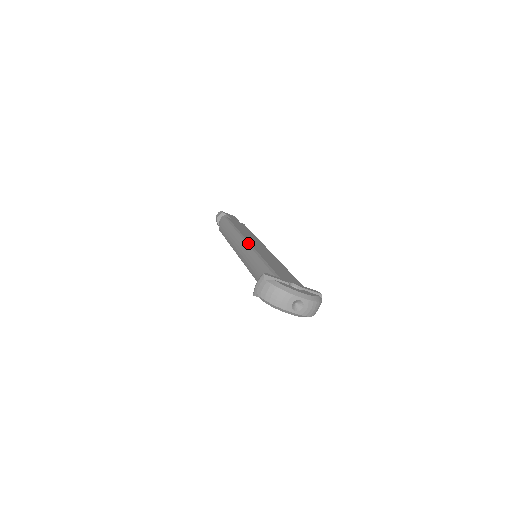
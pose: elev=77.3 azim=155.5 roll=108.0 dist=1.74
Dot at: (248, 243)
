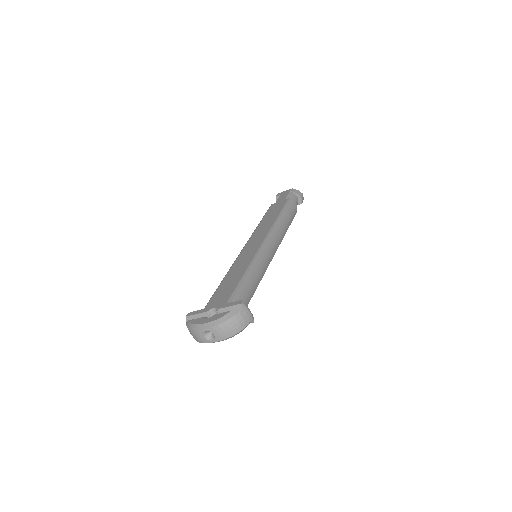
Dot at: (241, 251)
